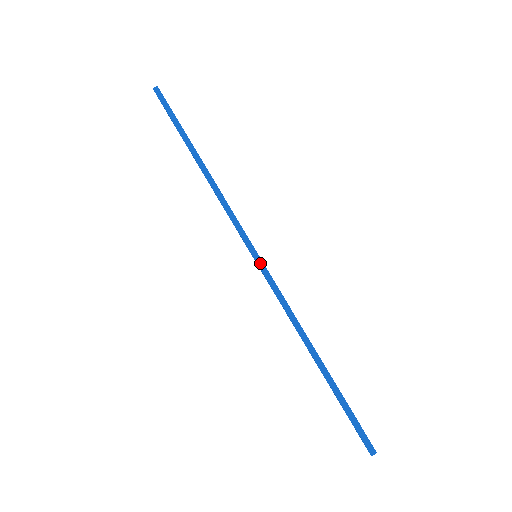
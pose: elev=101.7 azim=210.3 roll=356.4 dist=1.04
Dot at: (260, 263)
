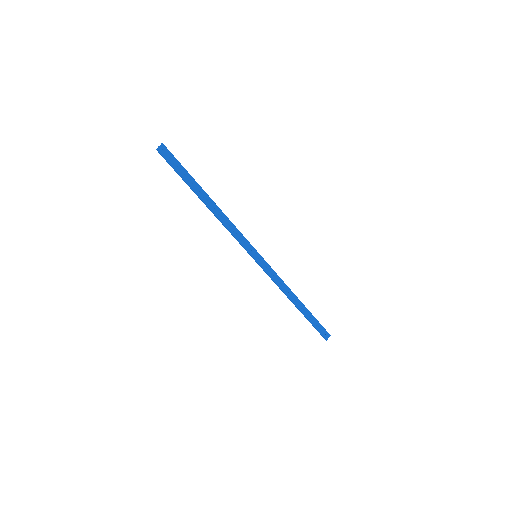
Dot at: (257, 263)
